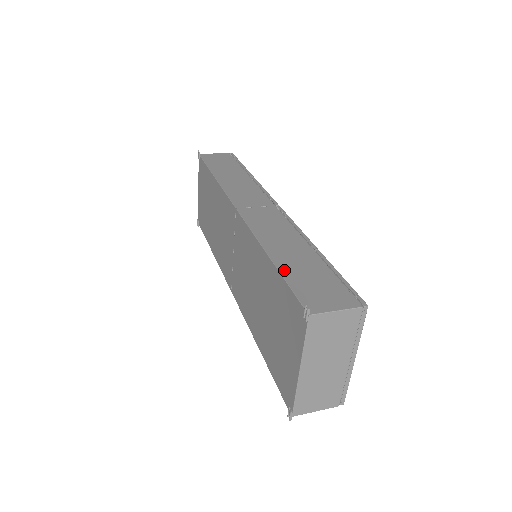
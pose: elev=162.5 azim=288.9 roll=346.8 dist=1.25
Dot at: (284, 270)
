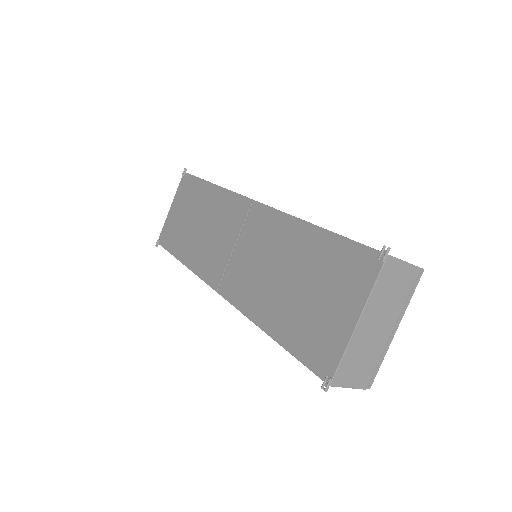
Dot at: (336, 233)
